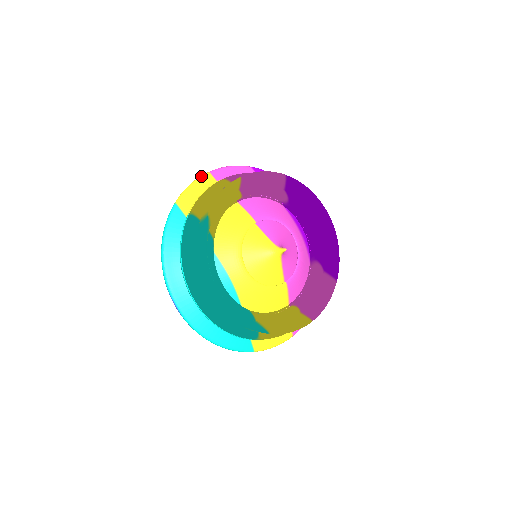
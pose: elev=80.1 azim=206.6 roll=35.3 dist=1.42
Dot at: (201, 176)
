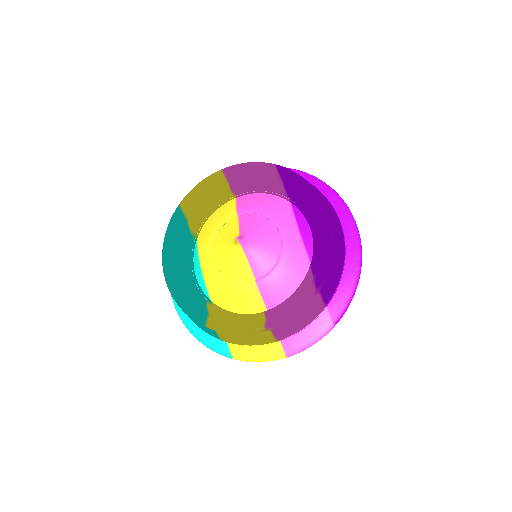
Dot at: occluded
